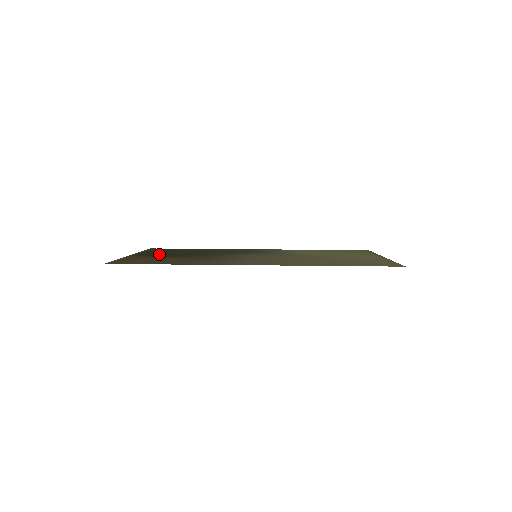
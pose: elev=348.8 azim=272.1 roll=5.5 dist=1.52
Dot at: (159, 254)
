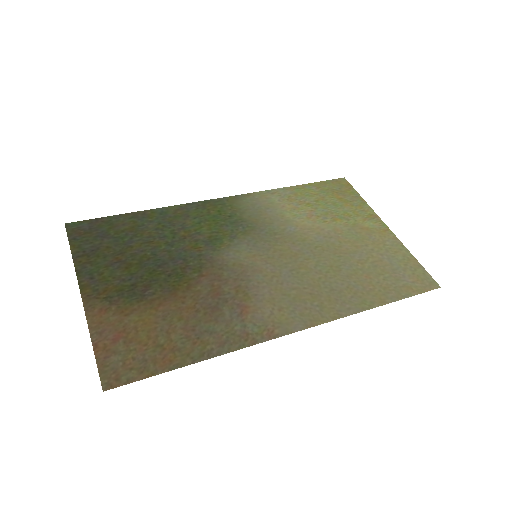
Dot at: (121, 278)
